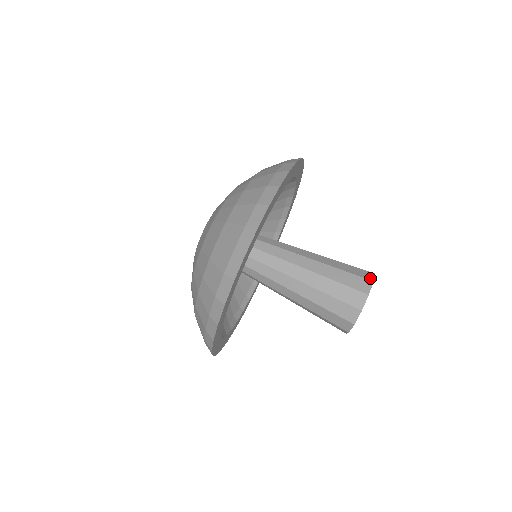
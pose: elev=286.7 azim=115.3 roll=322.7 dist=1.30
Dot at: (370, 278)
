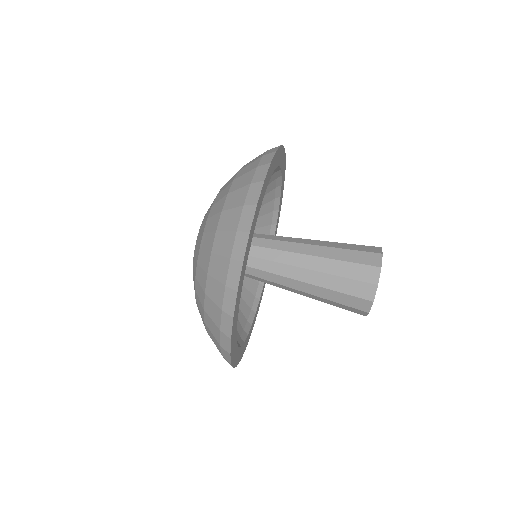
Dot at: (377, 247)
